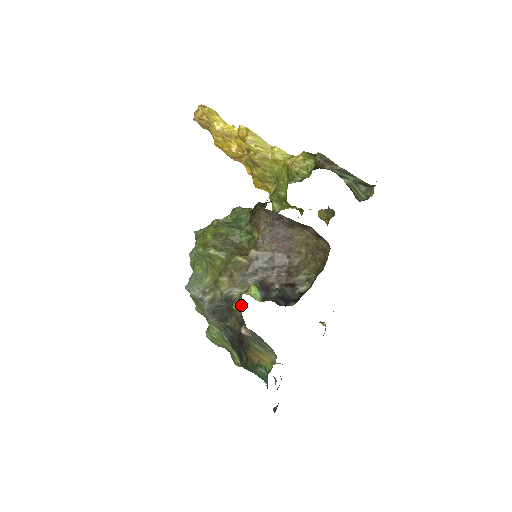
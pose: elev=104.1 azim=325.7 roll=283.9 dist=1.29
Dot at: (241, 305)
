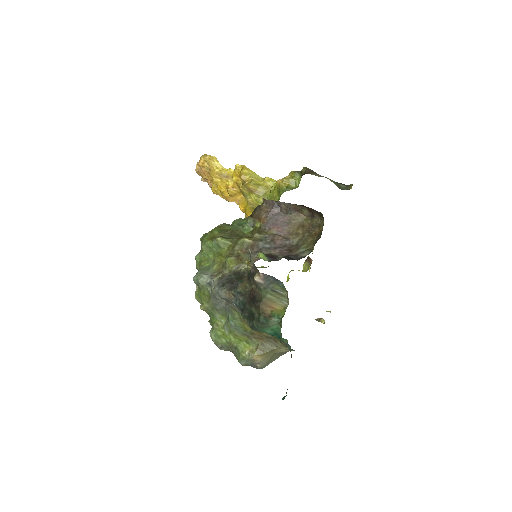
Dot at: occluded
